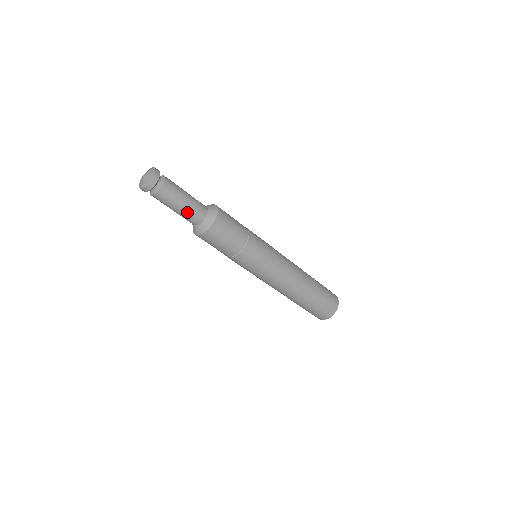
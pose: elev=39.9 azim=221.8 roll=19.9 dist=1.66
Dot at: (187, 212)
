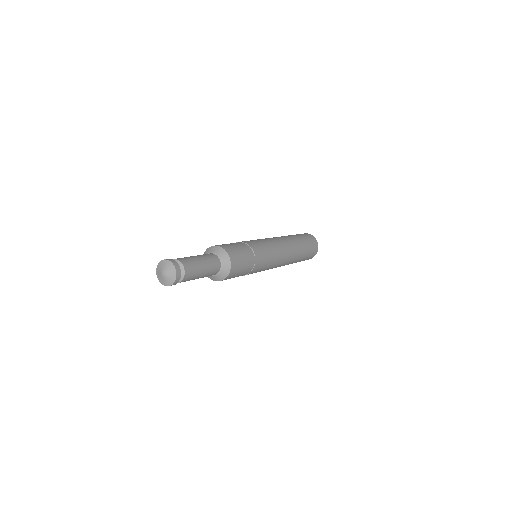
Dot at: (209, 271)
